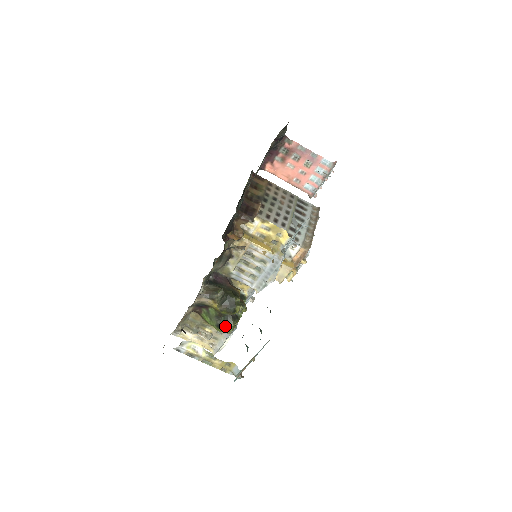
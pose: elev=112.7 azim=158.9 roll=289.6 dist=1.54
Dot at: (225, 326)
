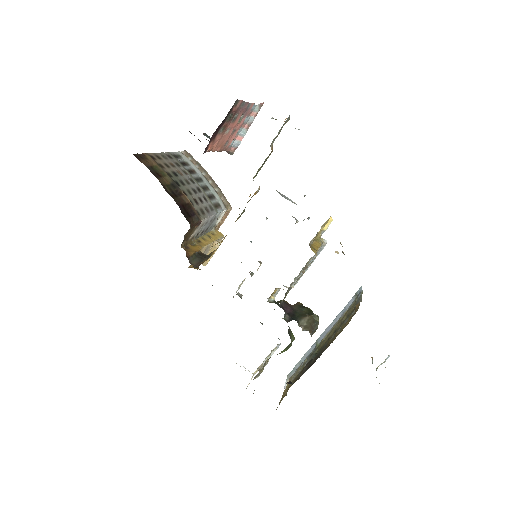
Dot at: occluded
